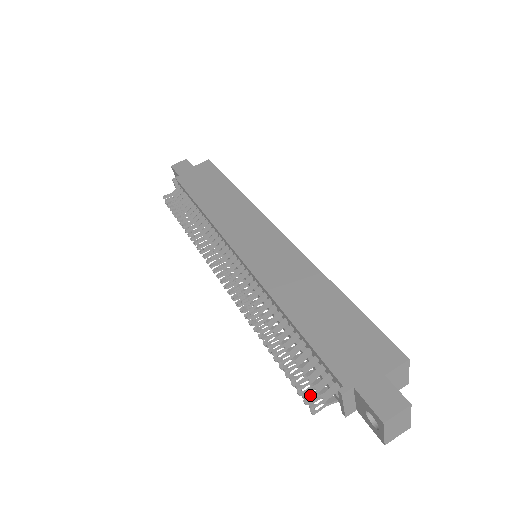
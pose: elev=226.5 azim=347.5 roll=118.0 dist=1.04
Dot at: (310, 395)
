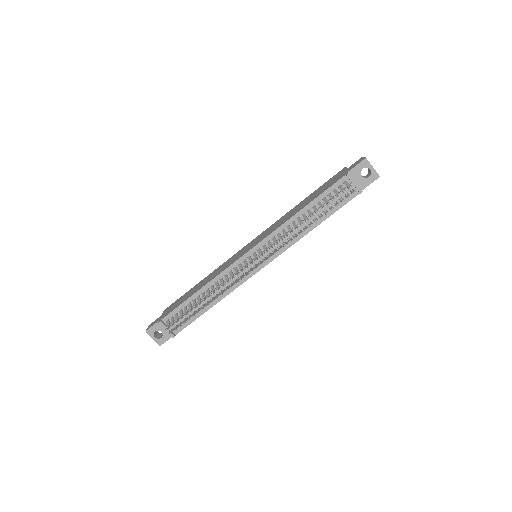
Dot at: (345, 190)
